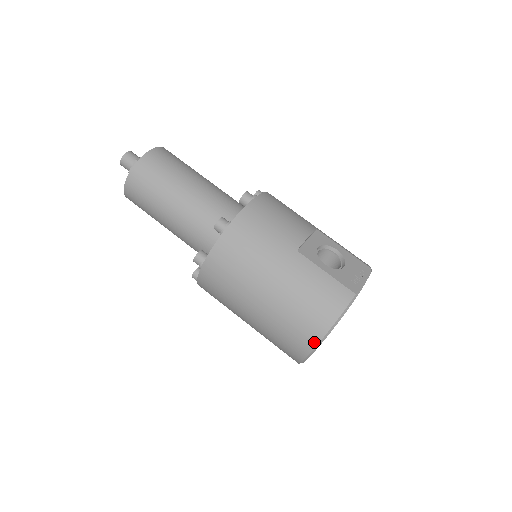
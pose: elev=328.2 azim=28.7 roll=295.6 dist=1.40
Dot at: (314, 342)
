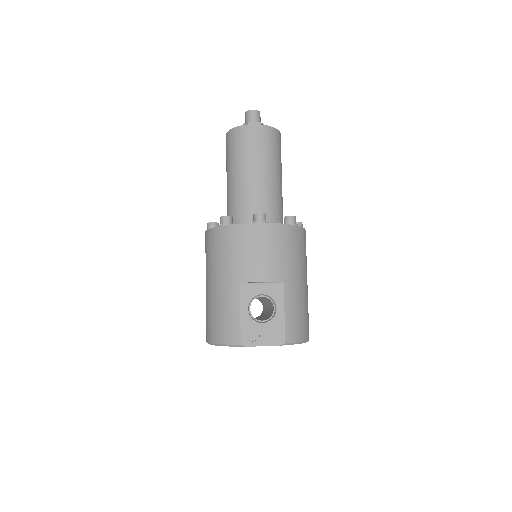
Dot at: (207, 339)
